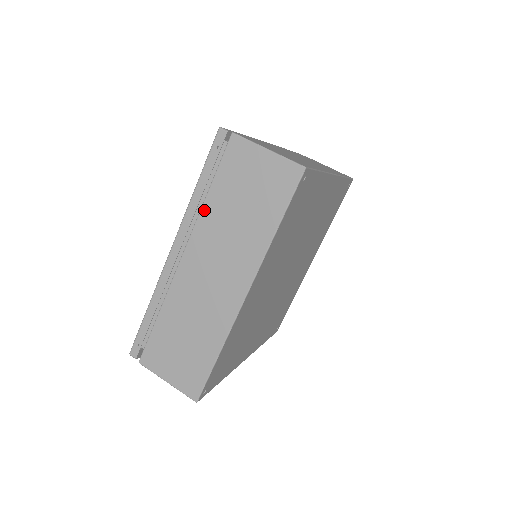
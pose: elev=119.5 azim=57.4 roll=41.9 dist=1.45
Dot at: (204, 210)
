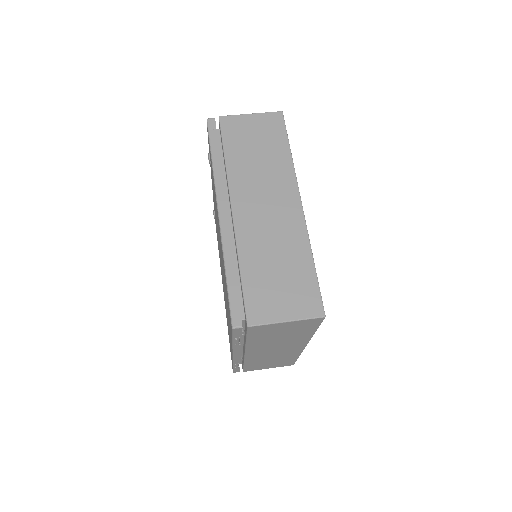
Dot at: (229, 169)
